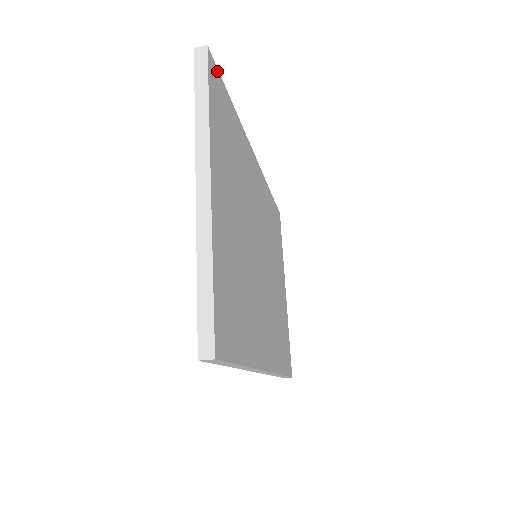
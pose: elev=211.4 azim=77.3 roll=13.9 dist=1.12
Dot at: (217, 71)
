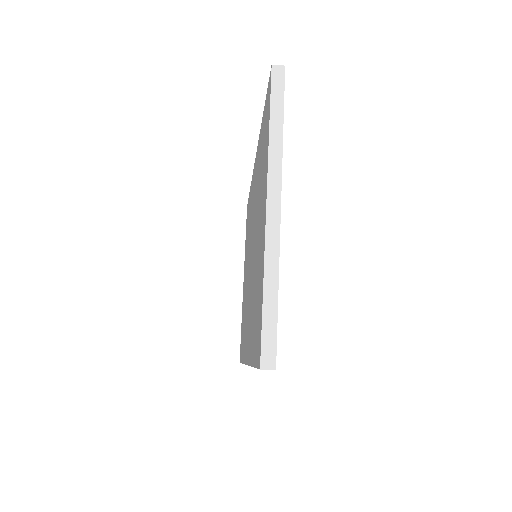
Dot at: occluded
